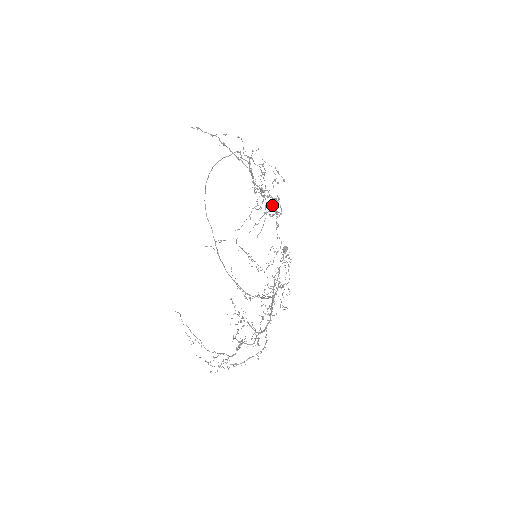
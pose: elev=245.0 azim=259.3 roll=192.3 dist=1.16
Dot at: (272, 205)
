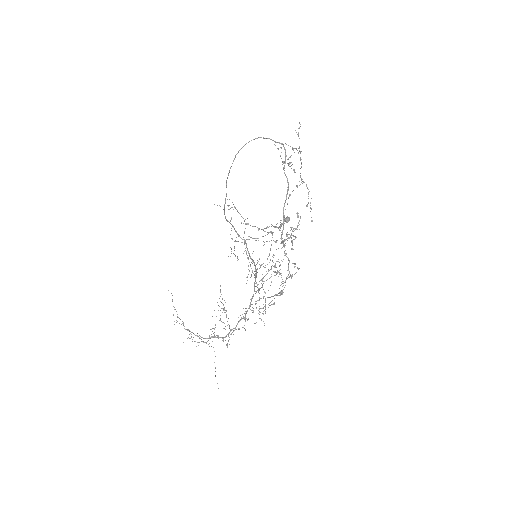
Dot at: occluded
